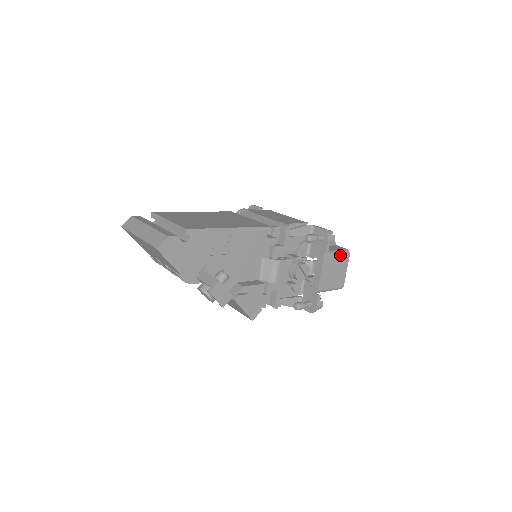
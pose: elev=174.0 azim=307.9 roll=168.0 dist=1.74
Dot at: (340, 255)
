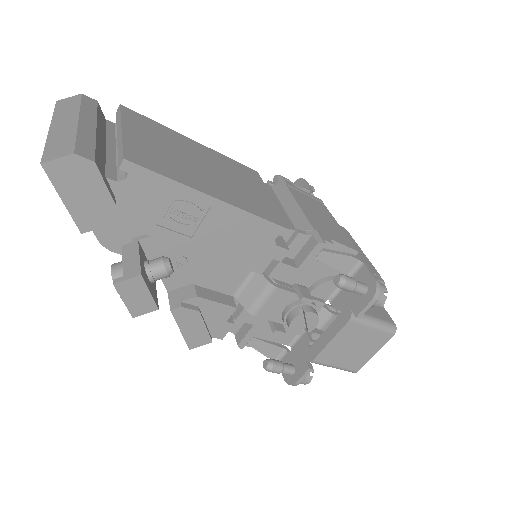
Dot at: (378, 329)
